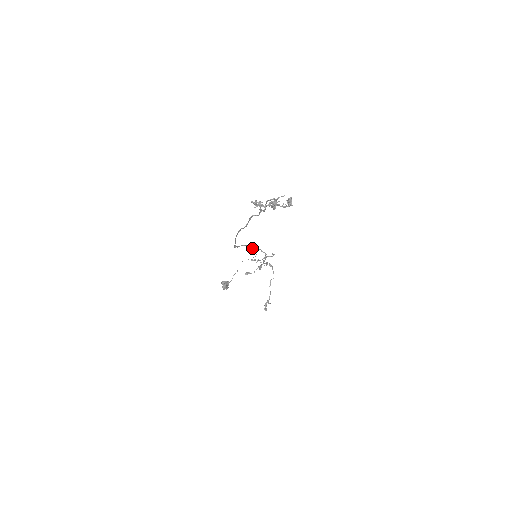
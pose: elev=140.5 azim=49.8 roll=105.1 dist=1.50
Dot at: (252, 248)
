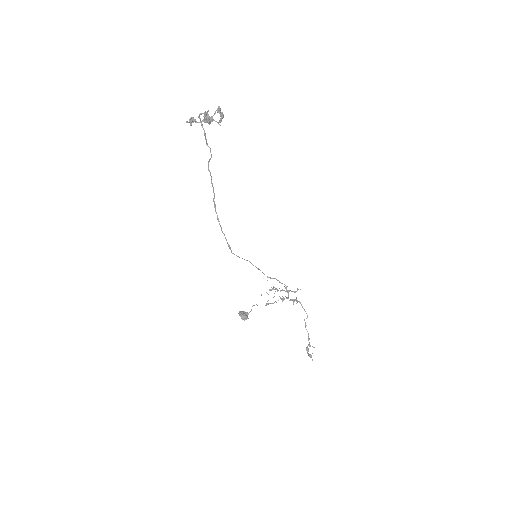
Dot at: (264, 274)
